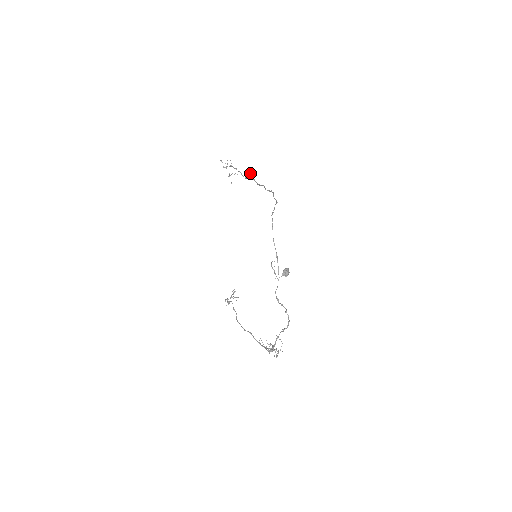
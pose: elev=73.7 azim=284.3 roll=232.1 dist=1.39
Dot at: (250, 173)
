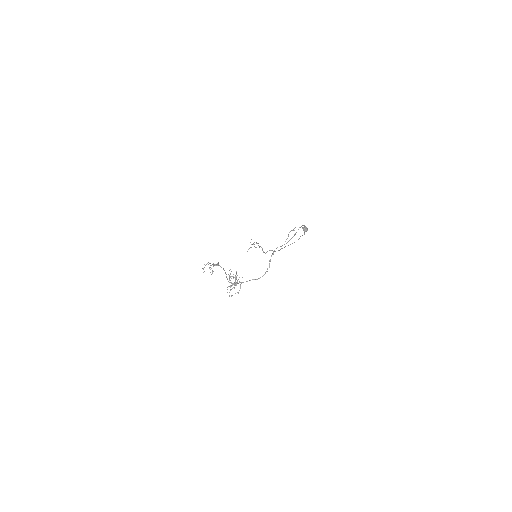
Dot at: occluded
